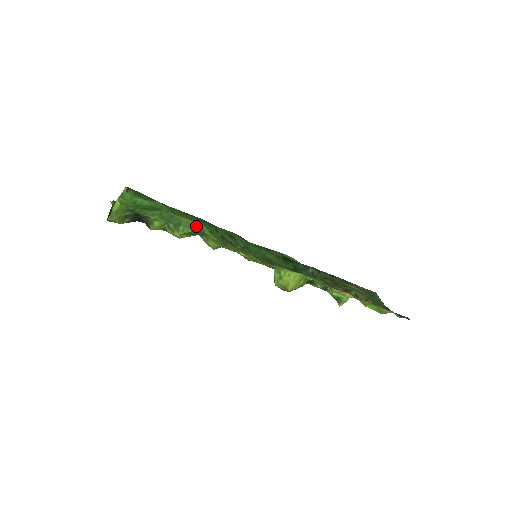
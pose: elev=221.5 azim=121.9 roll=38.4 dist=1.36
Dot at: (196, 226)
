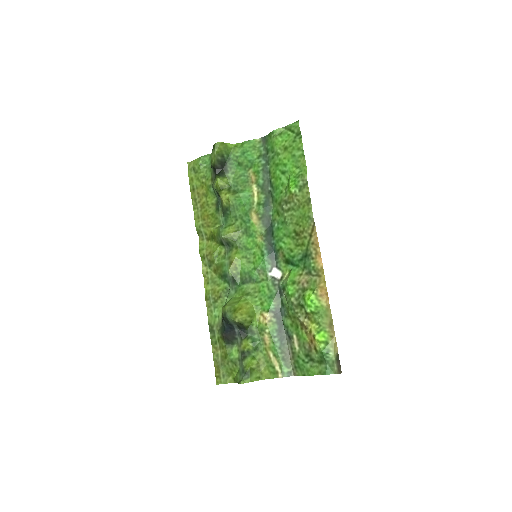
Dot at: (250, 200)
